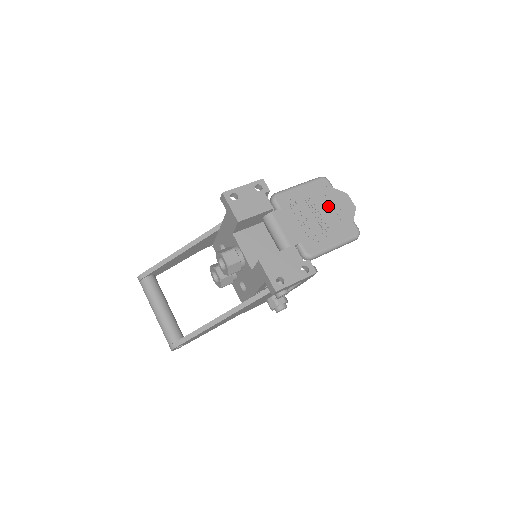
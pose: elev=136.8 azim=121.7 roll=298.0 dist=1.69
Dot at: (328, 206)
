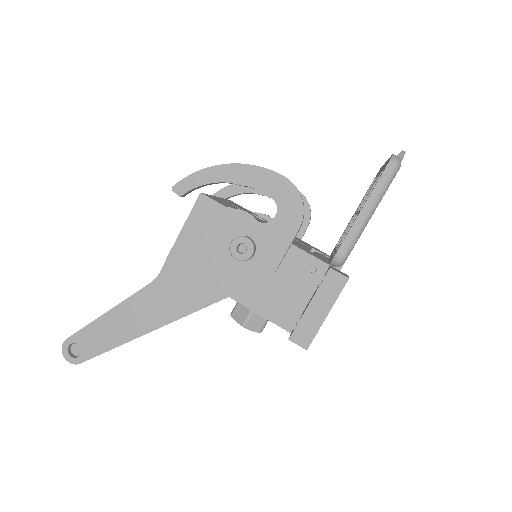
Dot at: occluded
